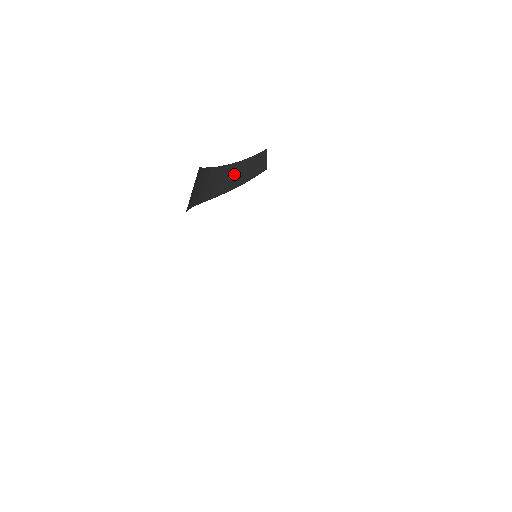
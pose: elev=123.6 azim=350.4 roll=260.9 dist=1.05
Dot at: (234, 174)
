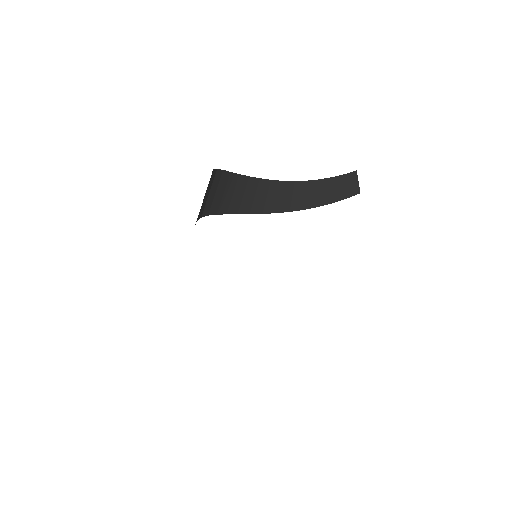
Dot at: (310, 192)
